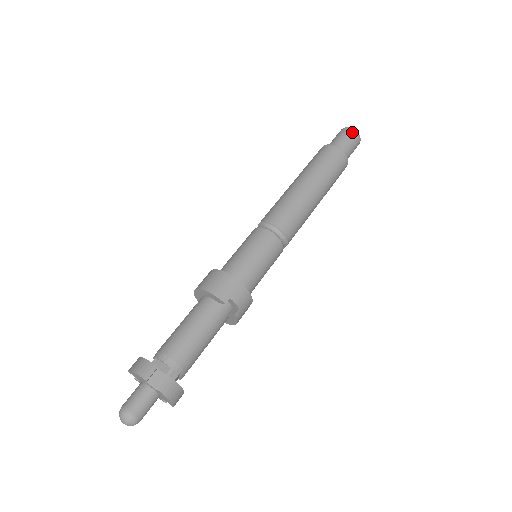
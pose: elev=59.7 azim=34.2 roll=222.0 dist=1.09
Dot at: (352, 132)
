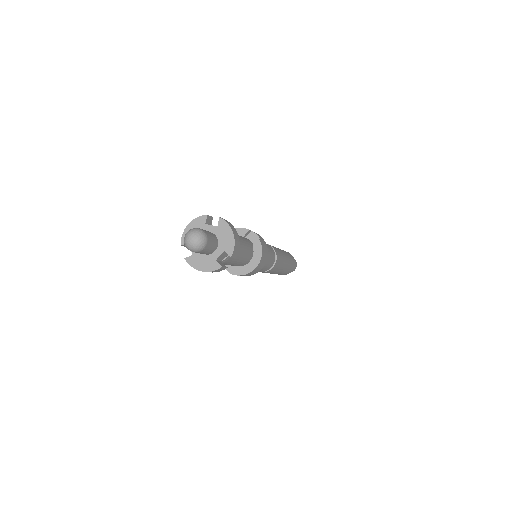
Dot at: occluded
